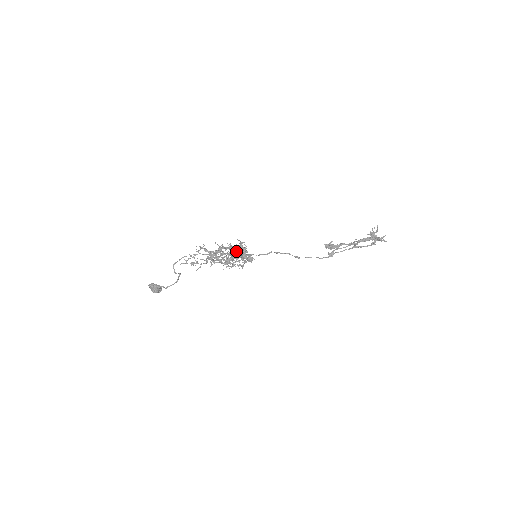
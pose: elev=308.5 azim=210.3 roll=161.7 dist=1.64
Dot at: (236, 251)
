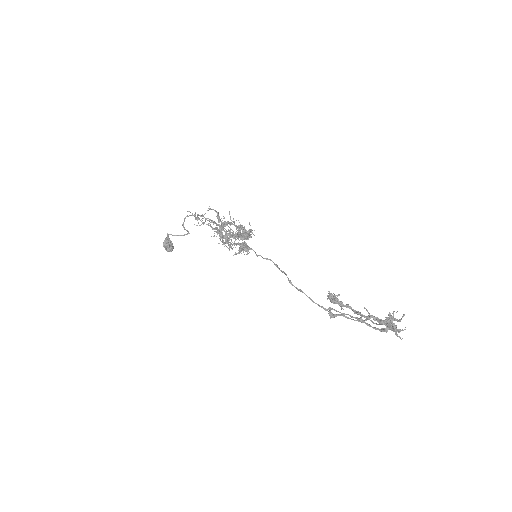
Dot at: occluded
